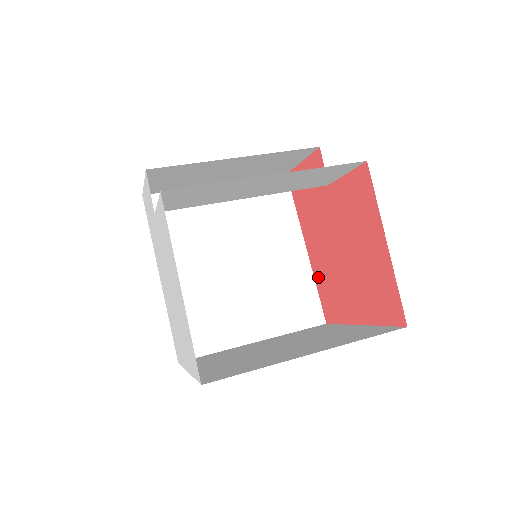
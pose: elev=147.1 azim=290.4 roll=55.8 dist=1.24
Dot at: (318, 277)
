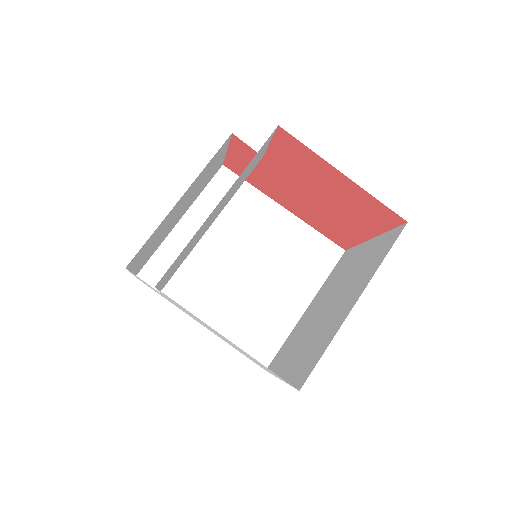
Dot at: (311, 223)
